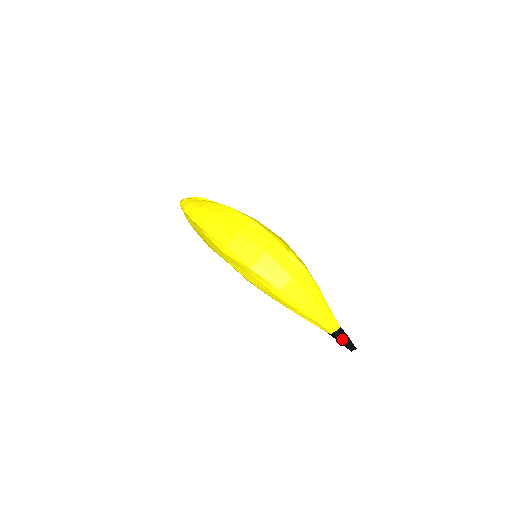
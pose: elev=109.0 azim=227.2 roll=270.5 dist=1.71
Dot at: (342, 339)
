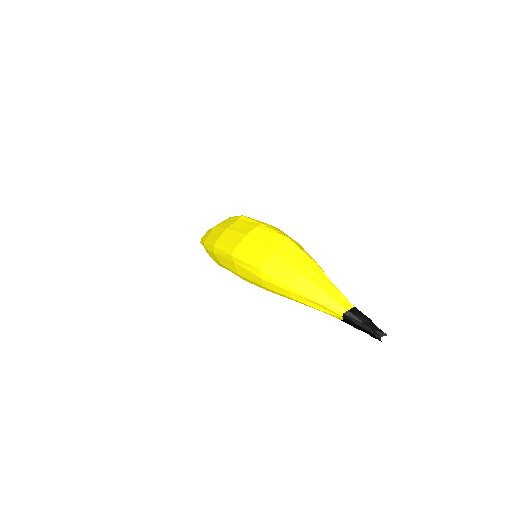
Dot at: (359, 322)
